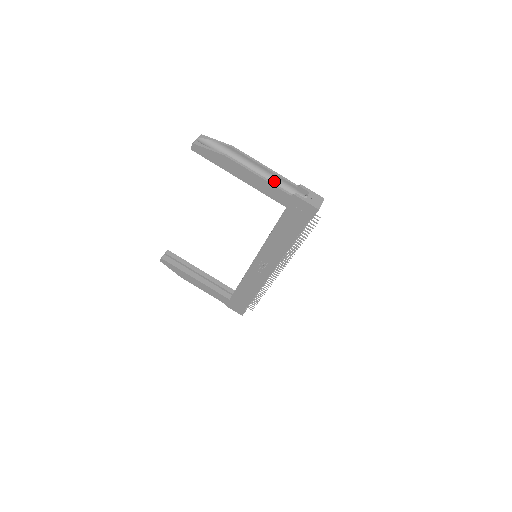
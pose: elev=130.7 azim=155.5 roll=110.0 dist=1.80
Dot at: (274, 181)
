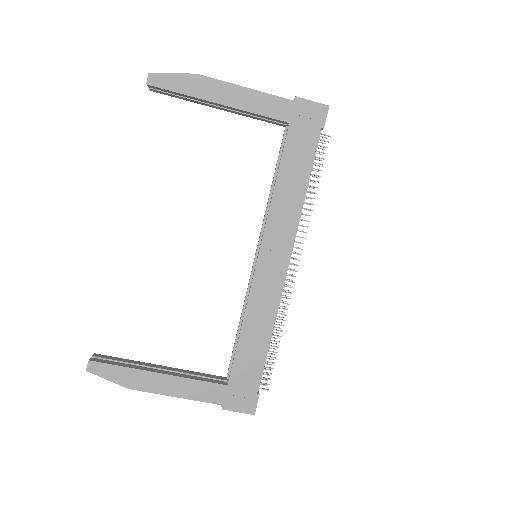
Dot at: occluded
